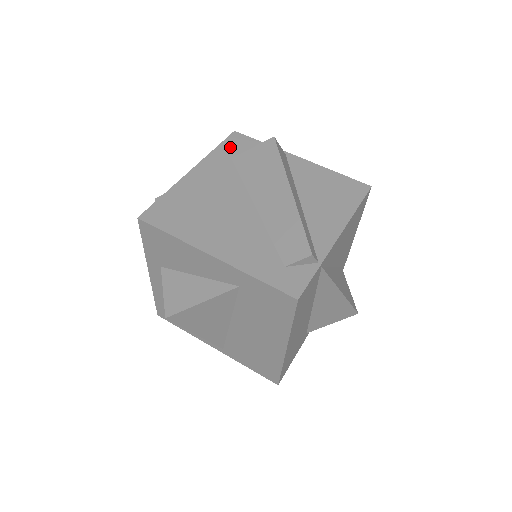
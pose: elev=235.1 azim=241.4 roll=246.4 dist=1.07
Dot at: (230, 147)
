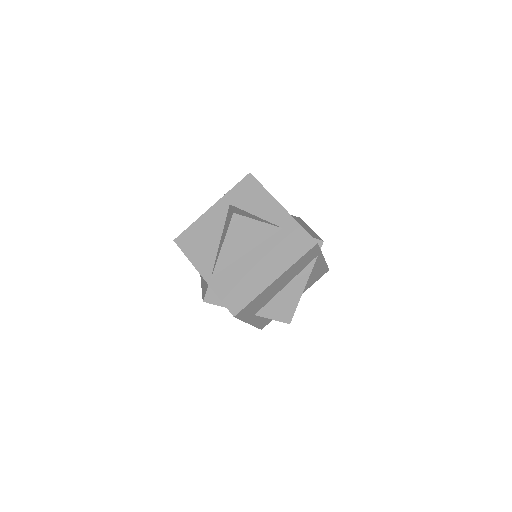
Dot at: occluded
